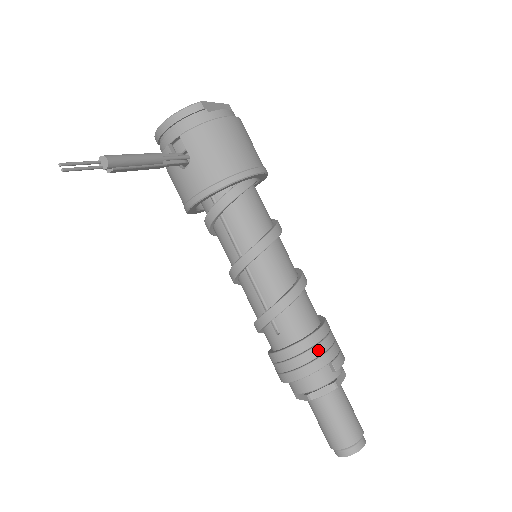
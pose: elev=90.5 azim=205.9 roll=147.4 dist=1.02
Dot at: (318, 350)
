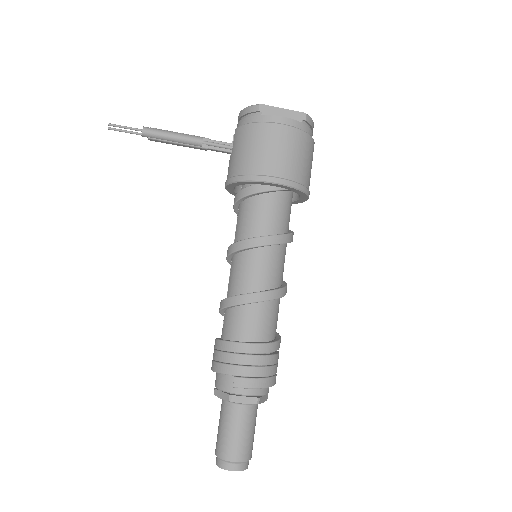
Dot at: (230, 358)
